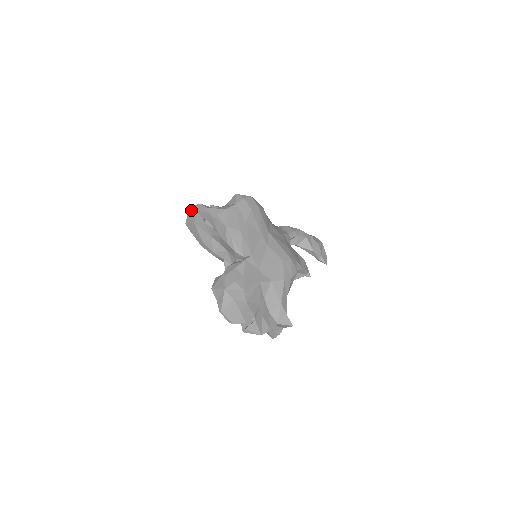
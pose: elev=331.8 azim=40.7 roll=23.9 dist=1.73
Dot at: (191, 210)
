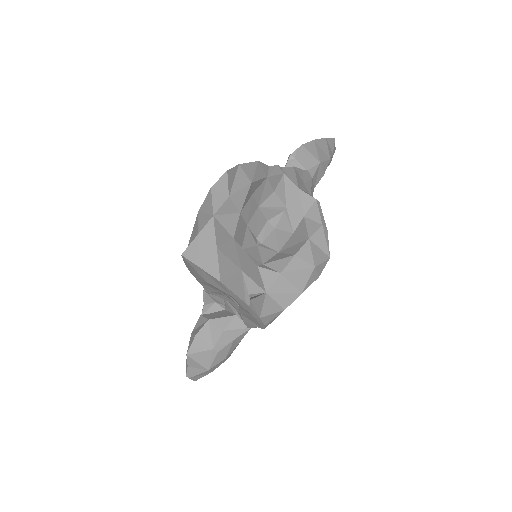
Dot at: (218, 283)
